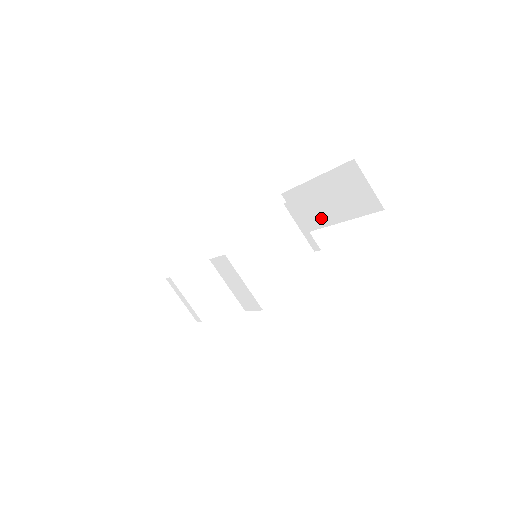
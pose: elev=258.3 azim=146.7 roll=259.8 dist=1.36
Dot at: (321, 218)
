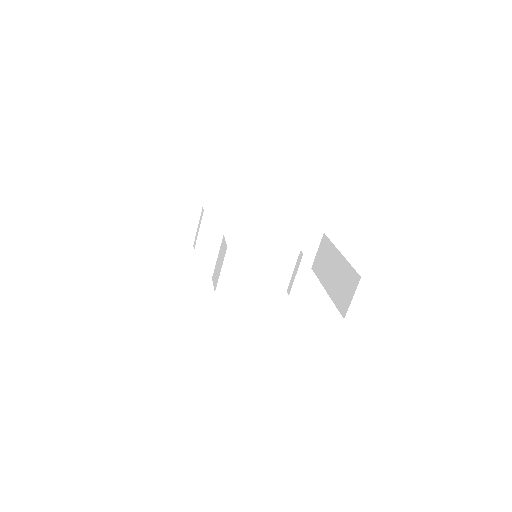
Dot at: (323, 274)
